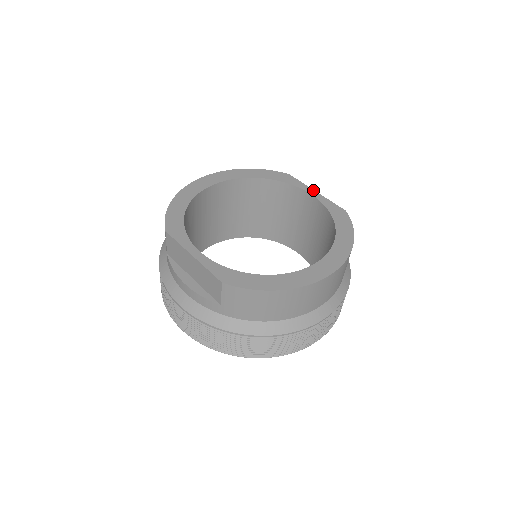
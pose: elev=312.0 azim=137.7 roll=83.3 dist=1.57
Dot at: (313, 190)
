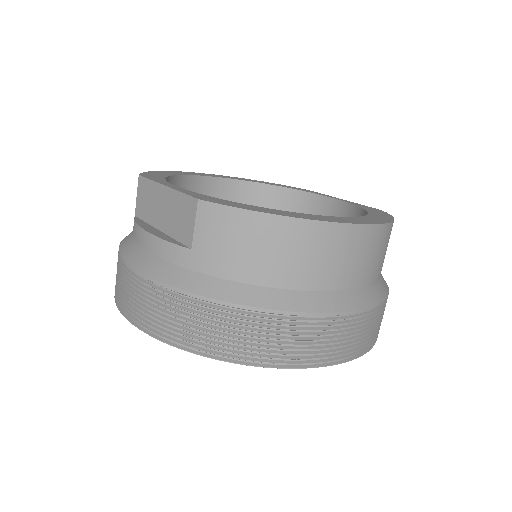
Dot at: (337, 198)
